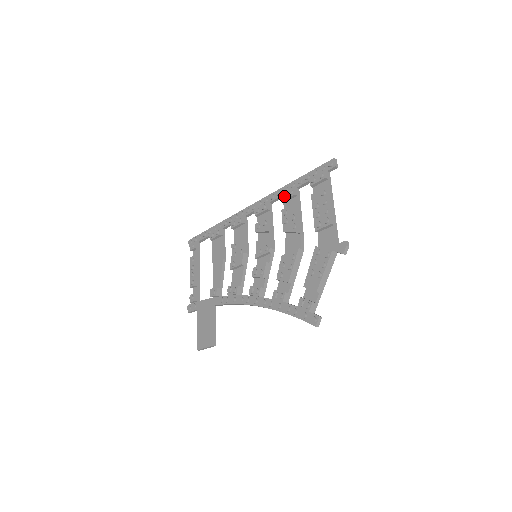
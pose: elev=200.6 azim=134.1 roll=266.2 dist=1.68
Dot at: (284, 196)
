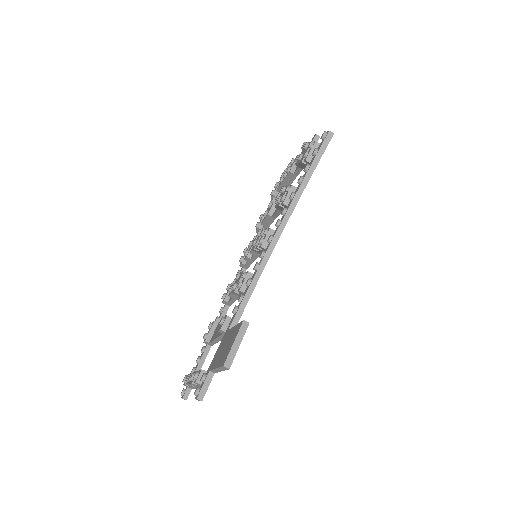
Dot at: (258, 222)
